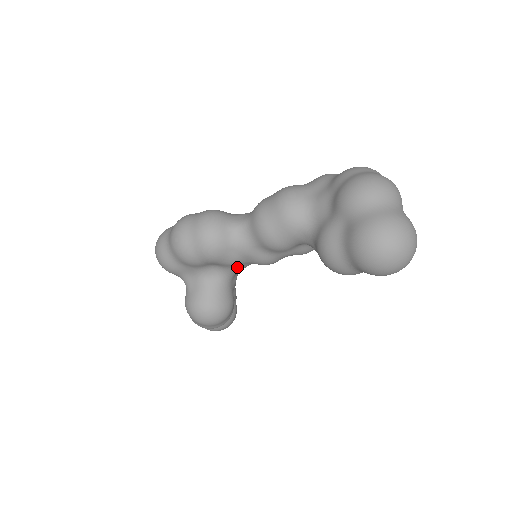
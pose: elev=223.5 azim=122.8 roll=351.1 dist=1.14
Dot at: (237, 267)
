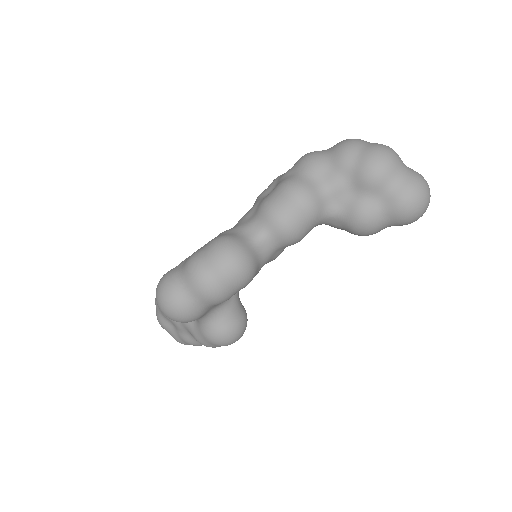
Dot at: occluded
